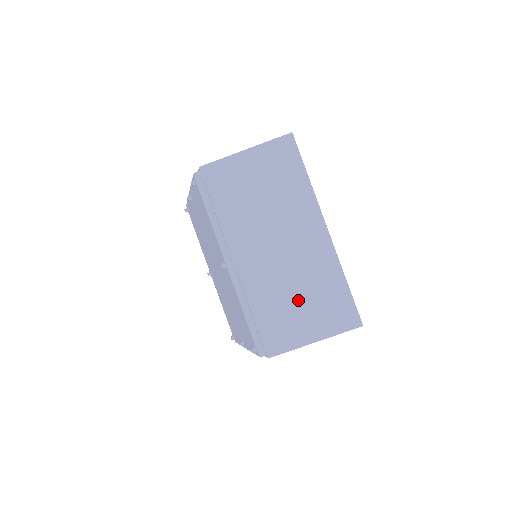
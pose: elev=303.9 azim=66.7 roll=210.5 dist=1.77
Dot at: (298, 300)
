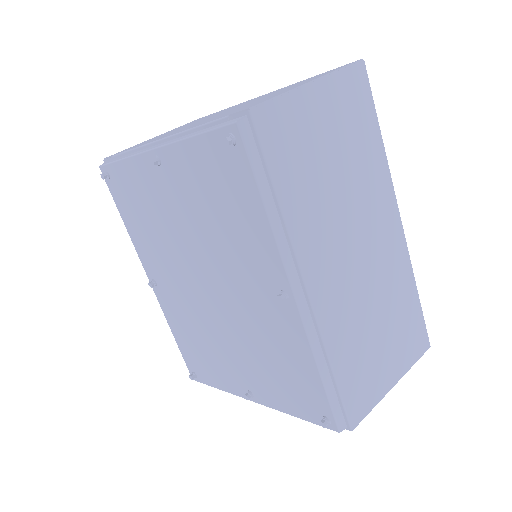
Dot at: (378, 332)
